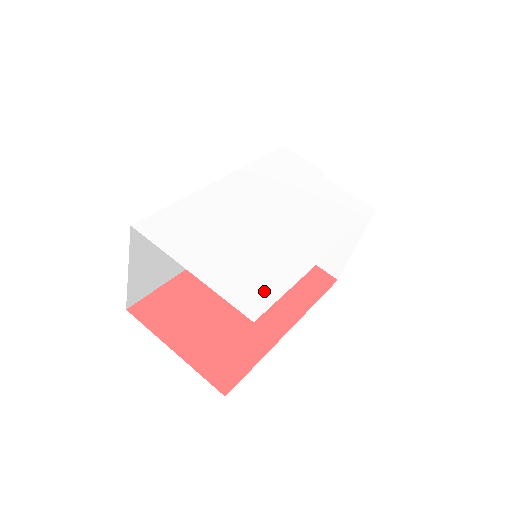
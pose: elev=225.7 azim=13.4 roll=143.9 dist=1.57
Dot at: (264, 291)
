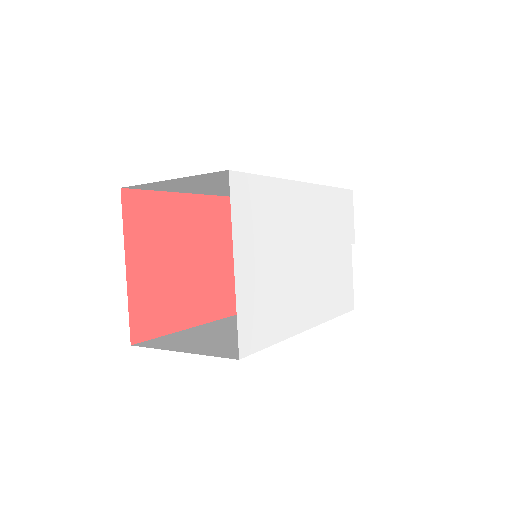
Dot at: (262, 332)
